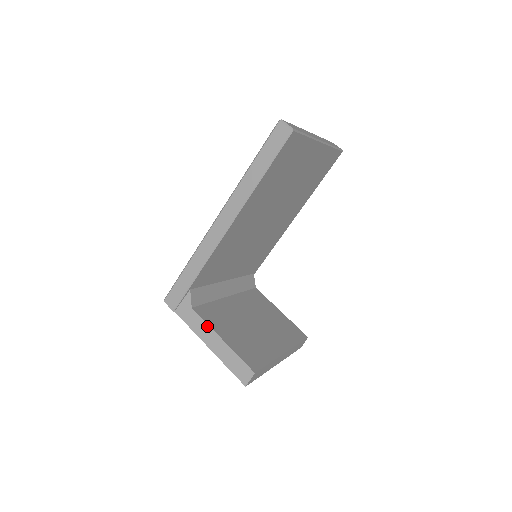
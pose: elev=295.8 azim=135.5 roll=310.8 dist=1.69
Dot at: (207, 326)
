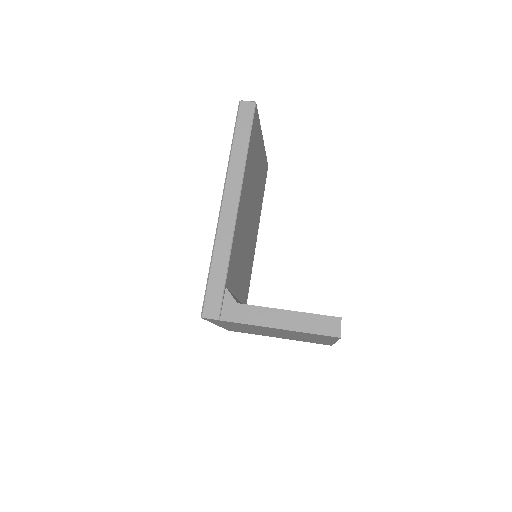
Dot at: (265, 309)
